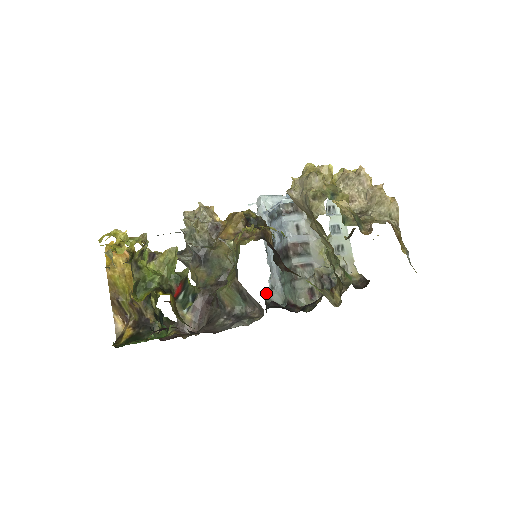
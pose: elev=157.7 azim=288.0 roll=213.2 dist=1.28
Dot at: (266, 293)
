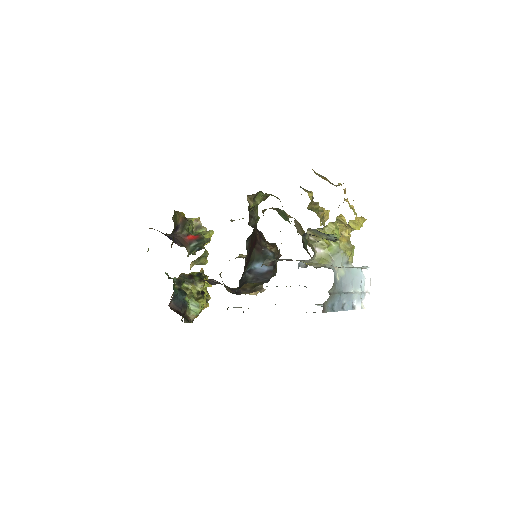
Dot at: occluded
